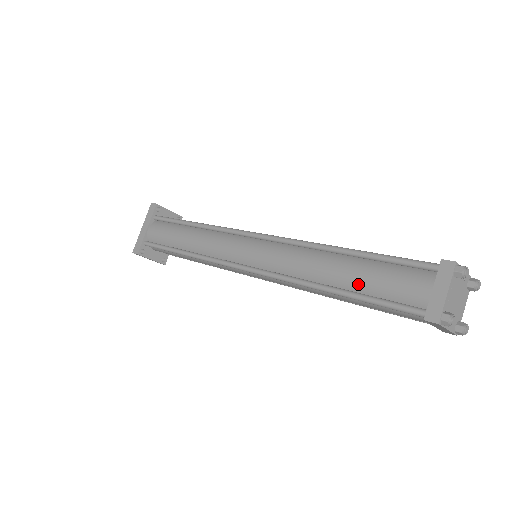
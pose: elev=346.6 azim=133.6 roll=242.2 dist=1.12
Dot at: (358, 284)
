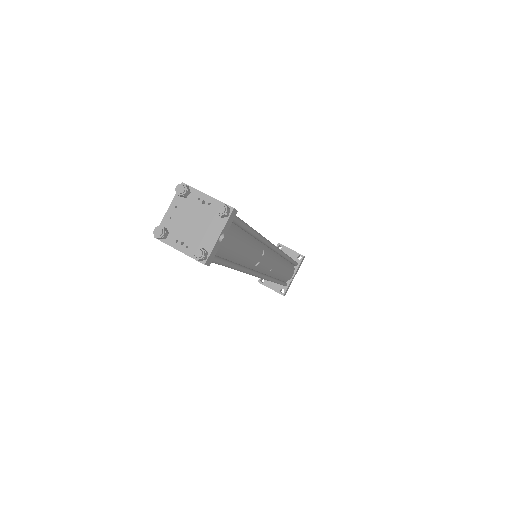
Dot at: occluded
